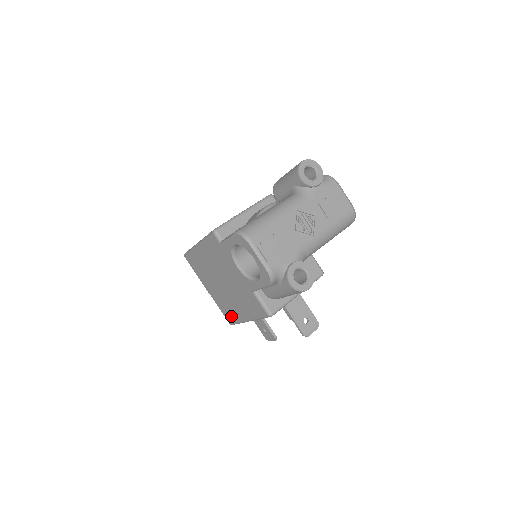
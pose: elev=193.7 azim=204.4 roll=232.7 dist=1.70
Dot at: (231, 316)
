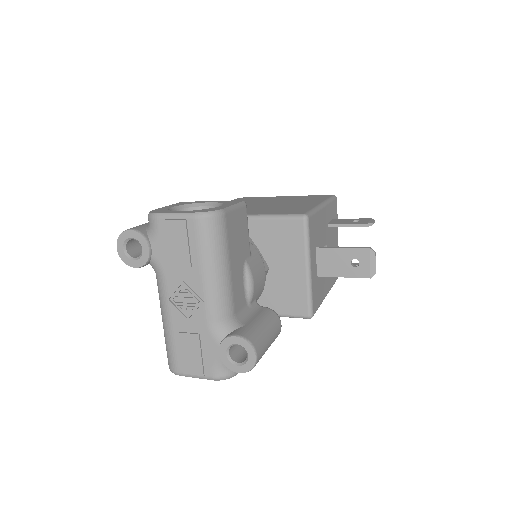
Dot at: occluded
